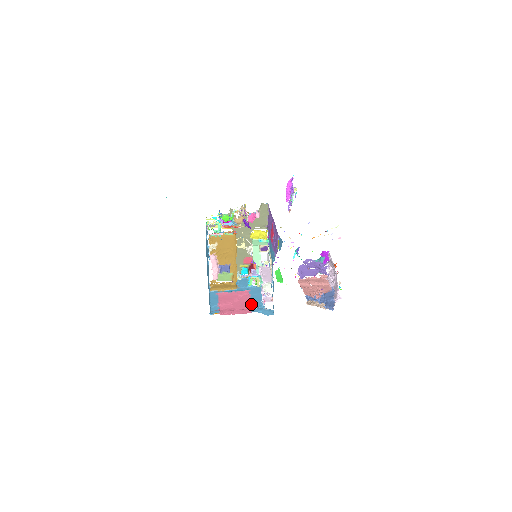
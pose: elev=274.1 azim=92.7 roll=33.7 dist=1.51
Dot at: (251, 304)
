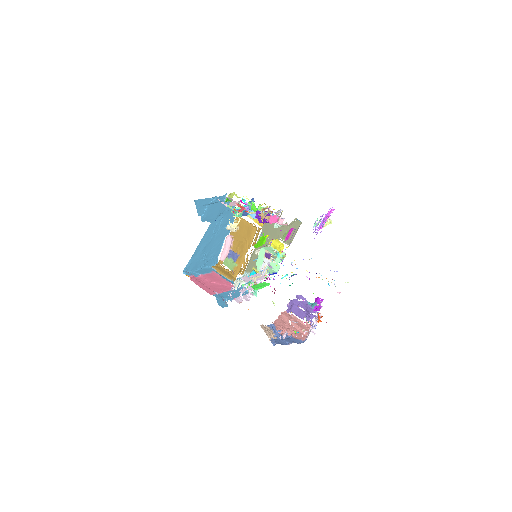
Dot at: (222, 292)
